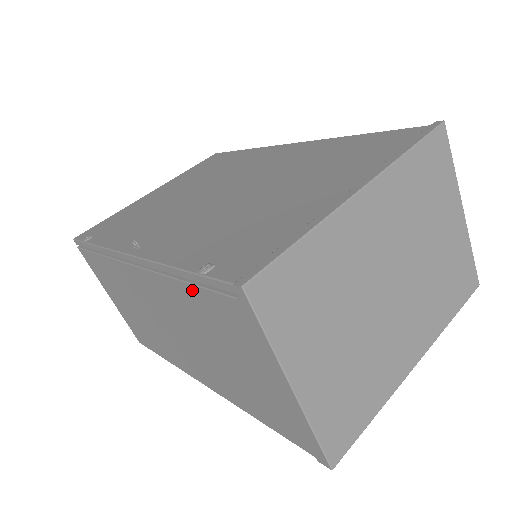
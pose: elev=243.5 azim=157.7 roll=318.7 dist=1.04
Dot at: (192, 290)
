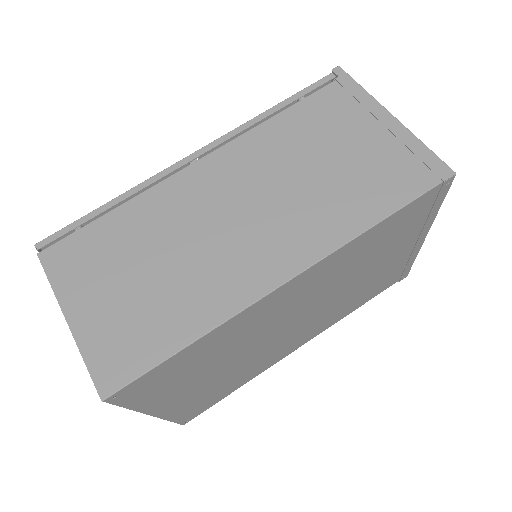
Dot at: (288, 113)
